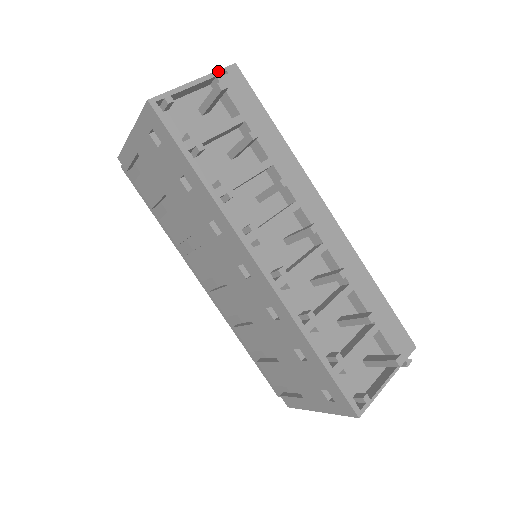
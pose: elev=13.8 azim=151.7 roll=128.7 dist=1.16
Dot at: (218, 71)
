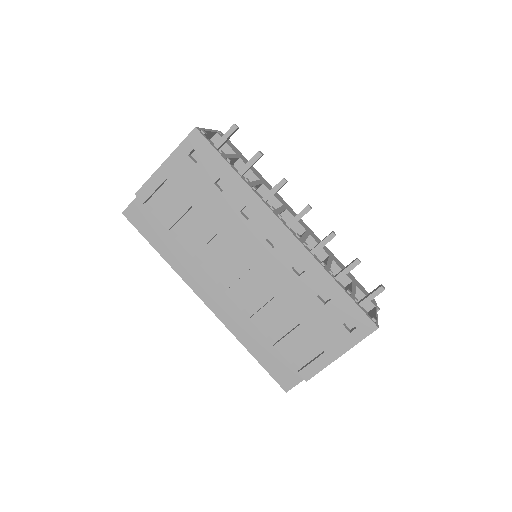
Dot at: (216, 130)
